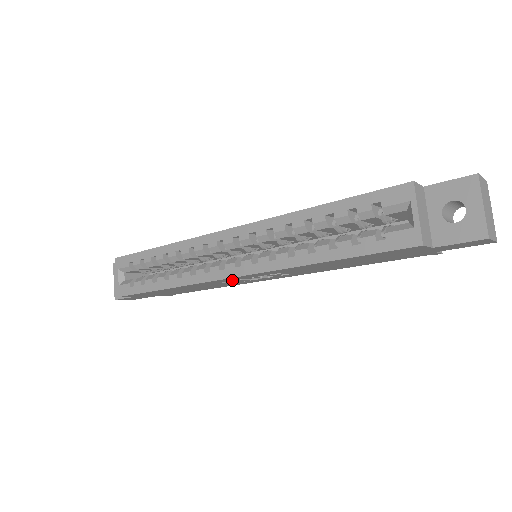
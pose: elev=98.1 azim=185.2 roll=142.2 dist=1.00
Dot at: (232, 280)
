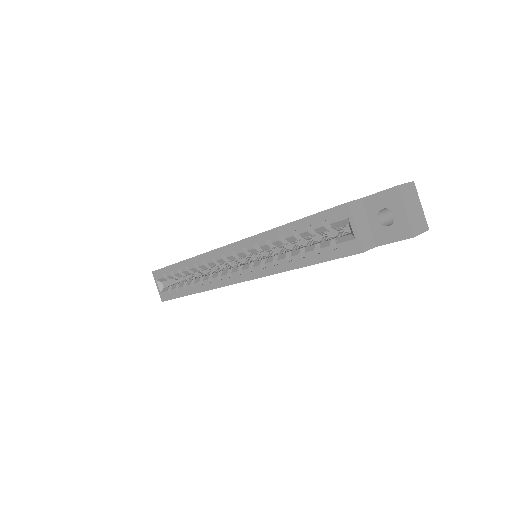
Dot at: occluded
